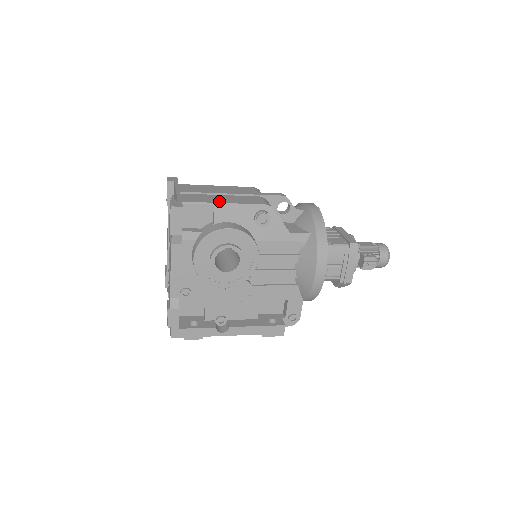
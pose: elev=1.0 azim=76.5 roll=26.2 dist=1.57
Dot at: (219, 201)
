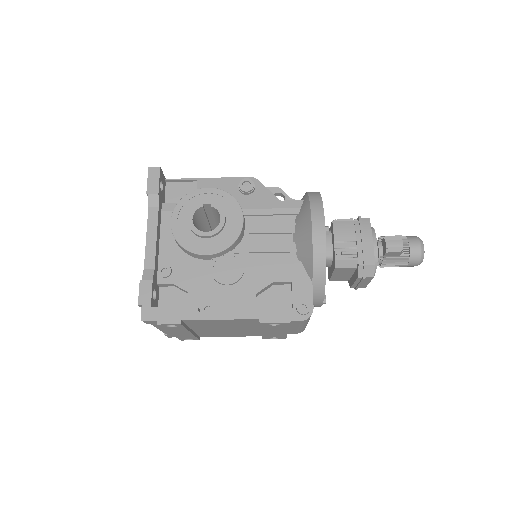
Dot at: (203, 180)
